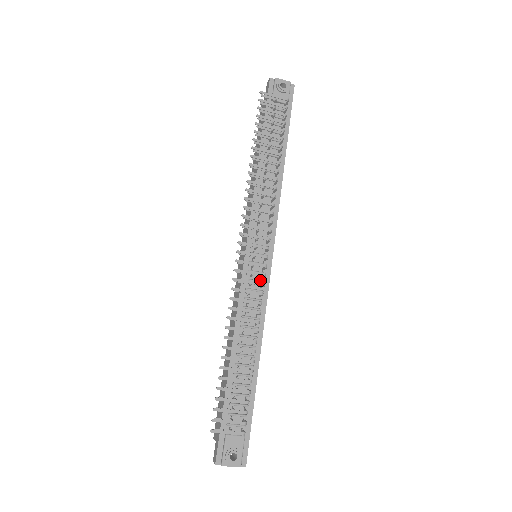
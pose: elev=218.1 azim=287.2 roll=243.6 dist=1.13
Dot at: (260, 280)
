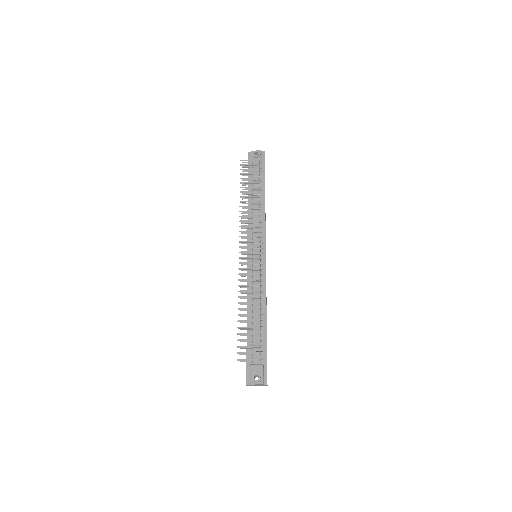
Dot at: occluded
